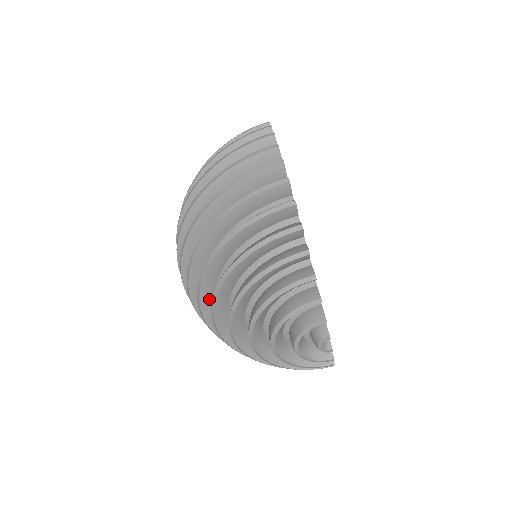
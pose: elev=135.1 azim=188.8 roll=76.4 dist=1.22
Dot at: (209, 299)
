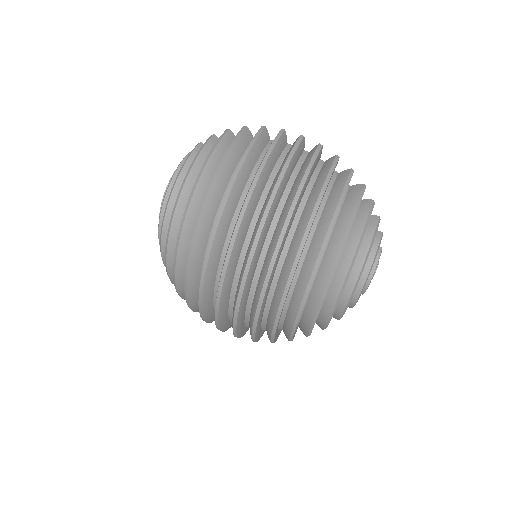
Dot at: occluded
